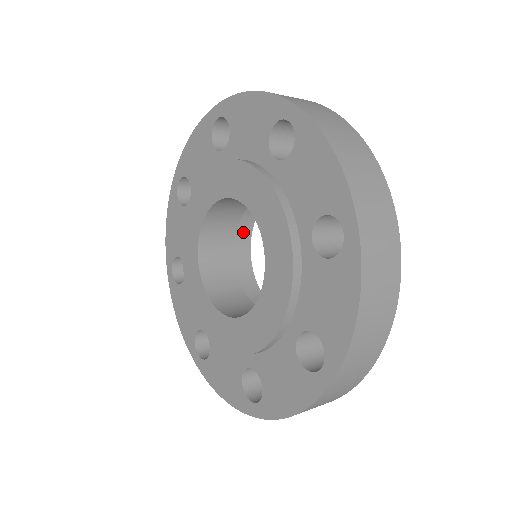
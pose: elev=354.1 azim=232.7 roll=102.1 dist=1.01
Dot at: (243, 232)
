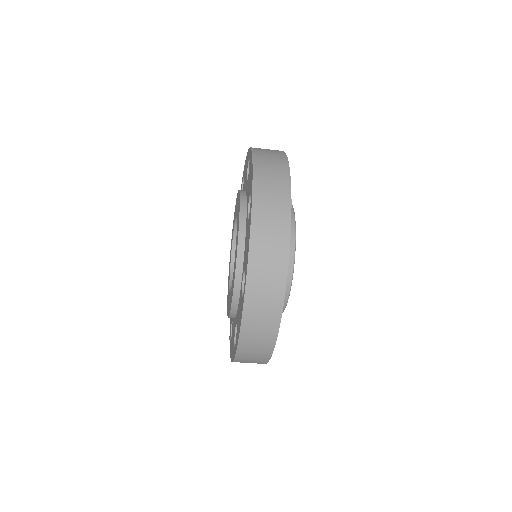
Dot at: occluded
